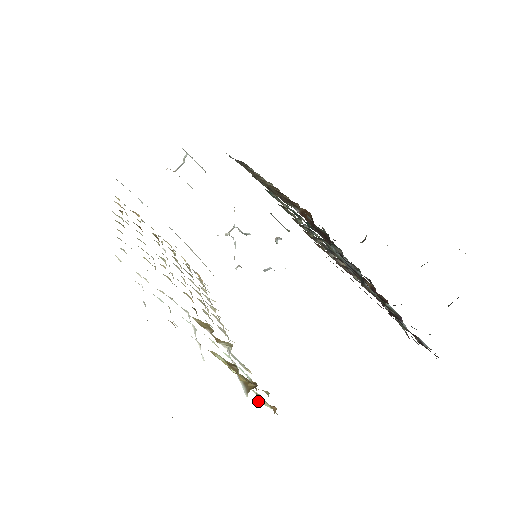
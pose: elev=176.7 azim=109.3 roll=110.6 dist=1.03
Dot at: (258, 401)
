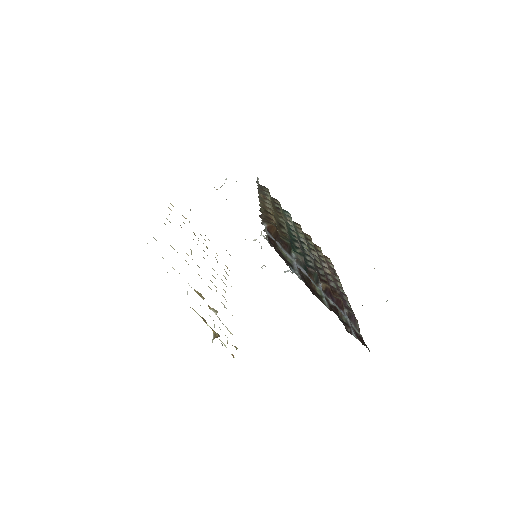
Dot at: occluded
